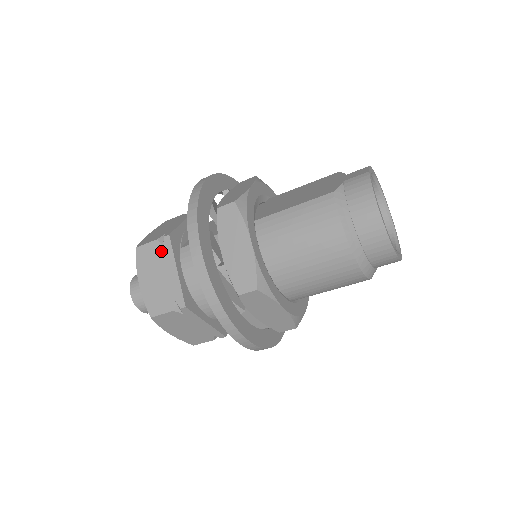
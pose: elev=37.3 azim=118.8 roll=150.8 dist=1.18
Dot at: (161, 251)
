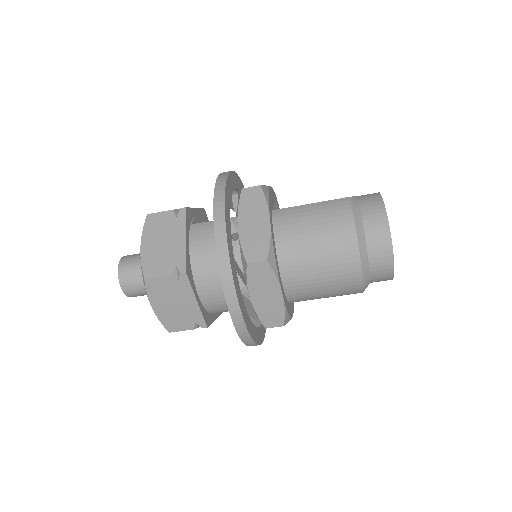
Dot at: (173, 220)
